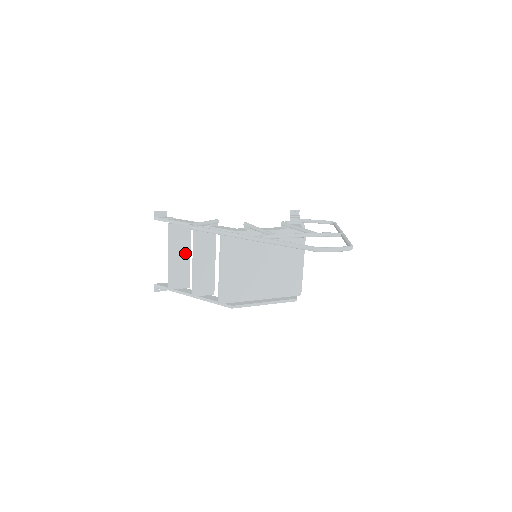
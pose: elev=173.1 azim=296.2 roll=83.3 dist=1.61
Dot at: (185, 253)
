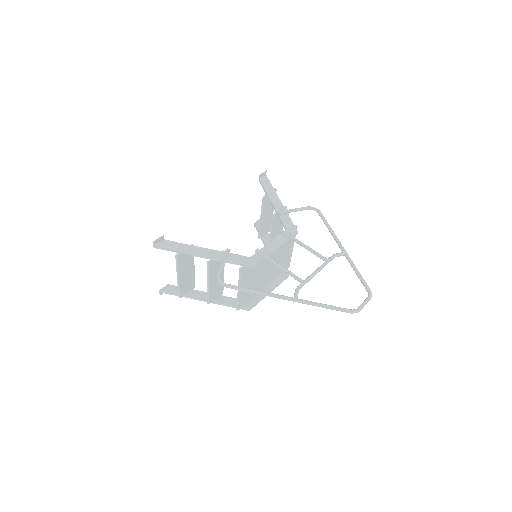
Dot at: (190, 268)
